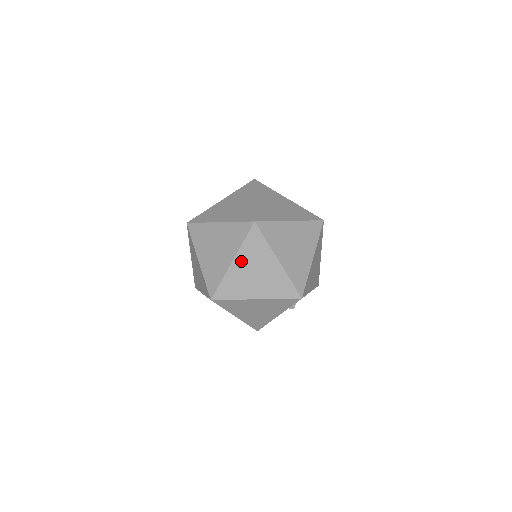
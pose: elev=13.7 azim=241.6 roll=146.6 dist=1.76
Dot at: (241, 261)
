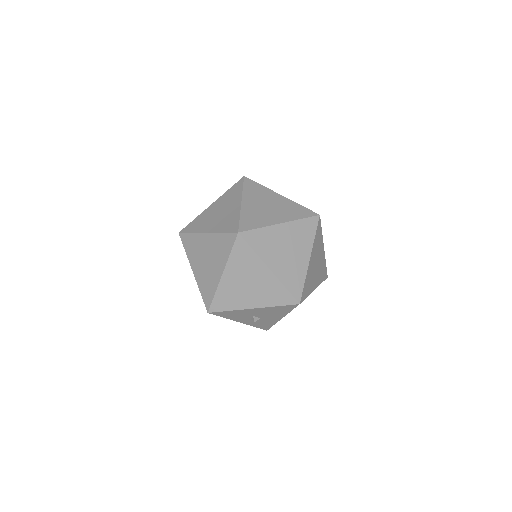
Dot at: (287, 230)
